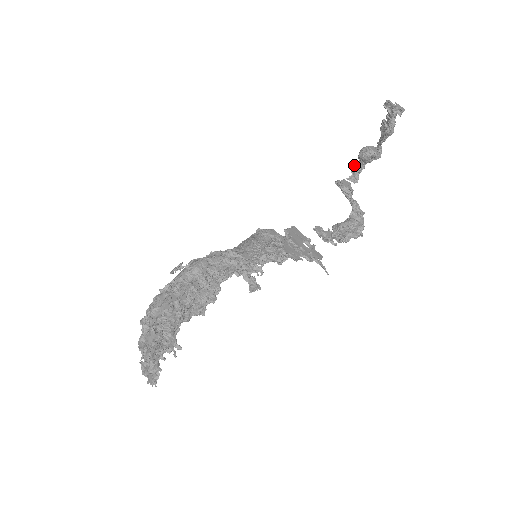
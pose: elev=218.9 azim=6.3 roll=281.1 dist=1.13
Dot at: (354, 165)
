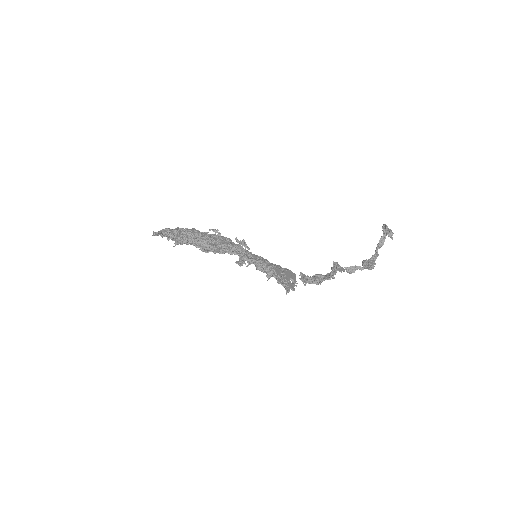
Dot at: occluded
